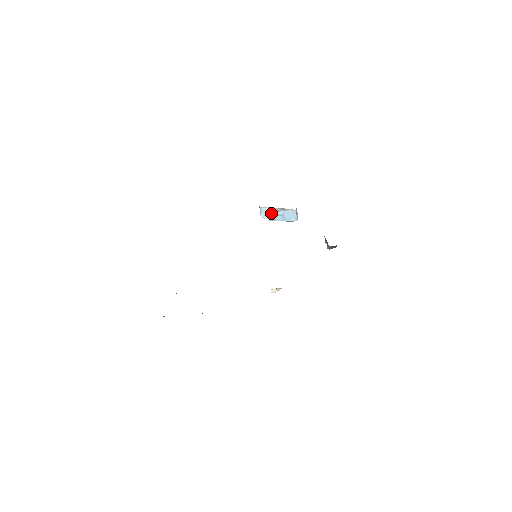
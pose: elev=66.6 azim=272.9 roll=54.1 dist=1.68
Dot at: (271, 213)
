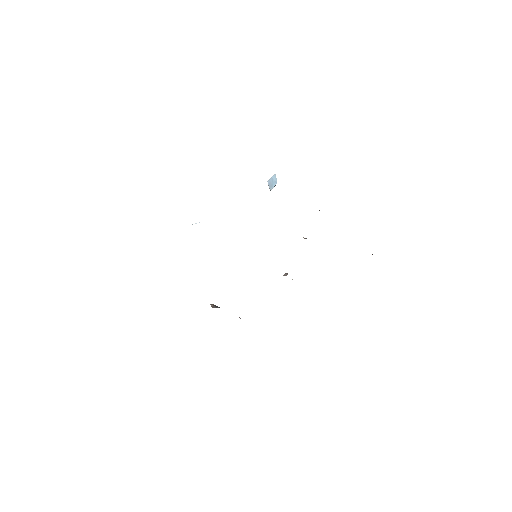
Dot at: occluded
